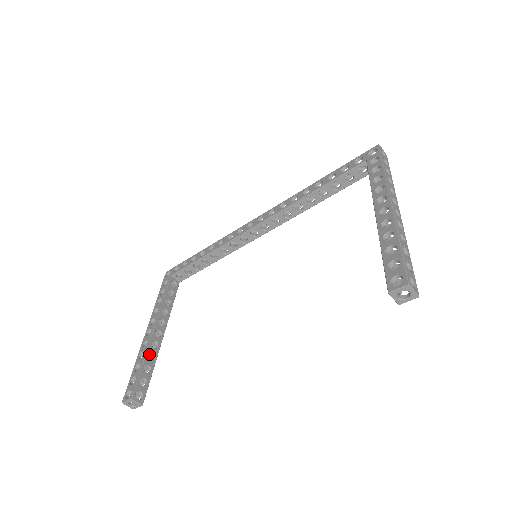
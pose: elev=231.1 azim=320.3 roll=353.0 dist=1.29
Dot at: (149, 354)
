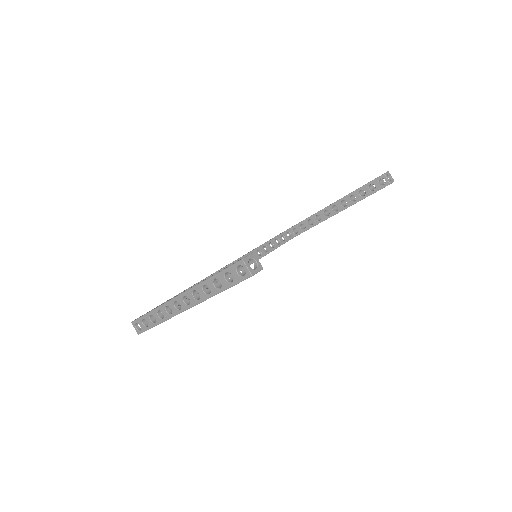
Dot at: (206, 293)
